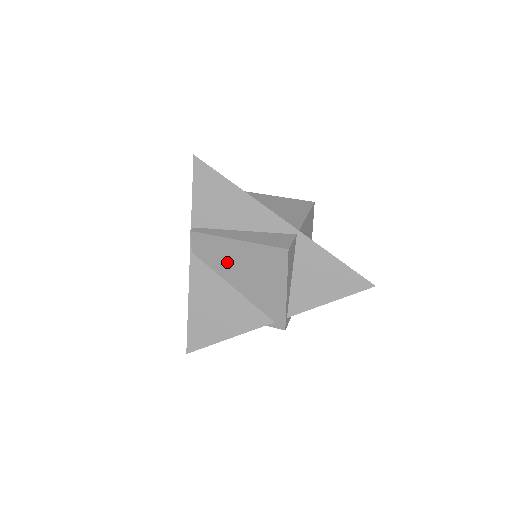
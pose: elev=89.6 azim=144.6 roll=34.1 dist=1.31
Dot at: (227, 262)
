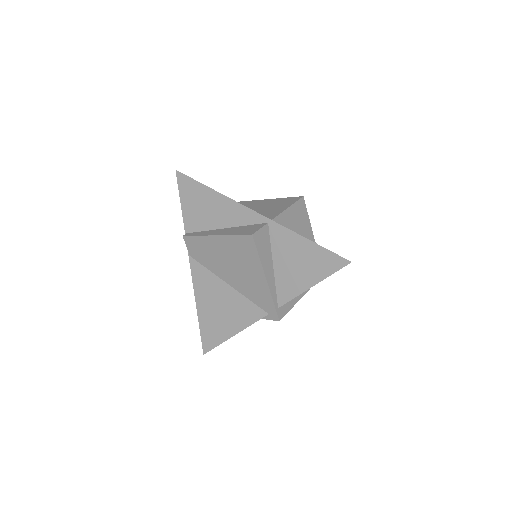
Dot at: (215, 259)
